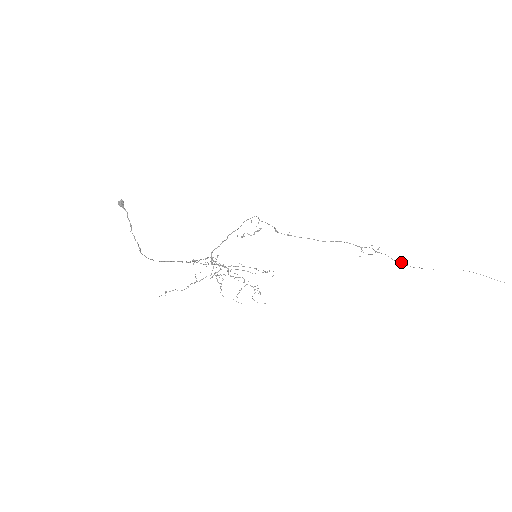
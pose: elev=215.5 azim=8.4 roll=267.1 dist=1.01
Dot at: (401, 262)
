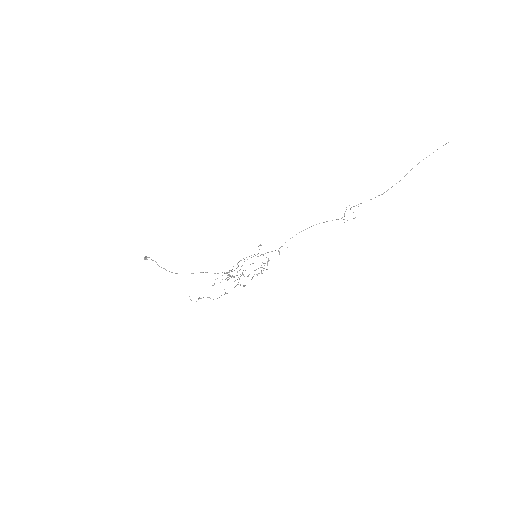
Dot at: (371, 199)
